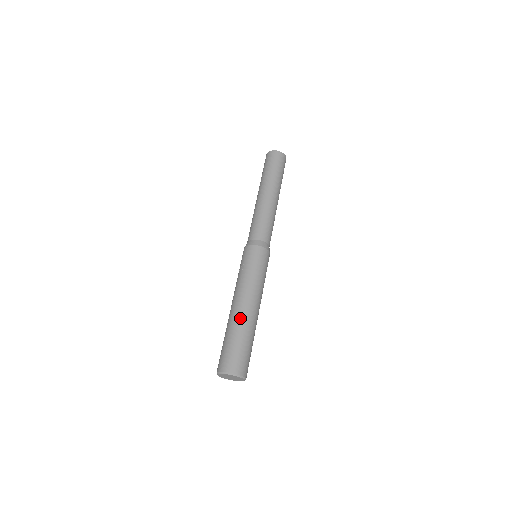
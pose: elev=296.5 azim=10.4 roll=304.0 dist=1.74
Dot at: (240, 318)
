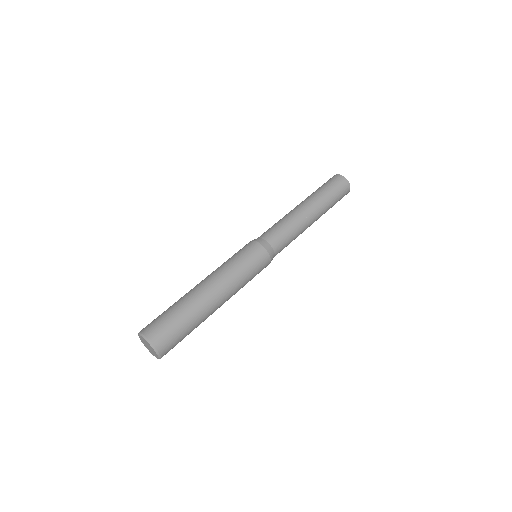
Dot at: (187, 293)
